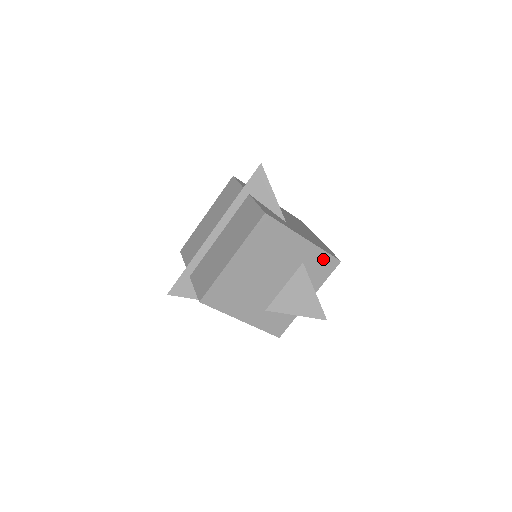
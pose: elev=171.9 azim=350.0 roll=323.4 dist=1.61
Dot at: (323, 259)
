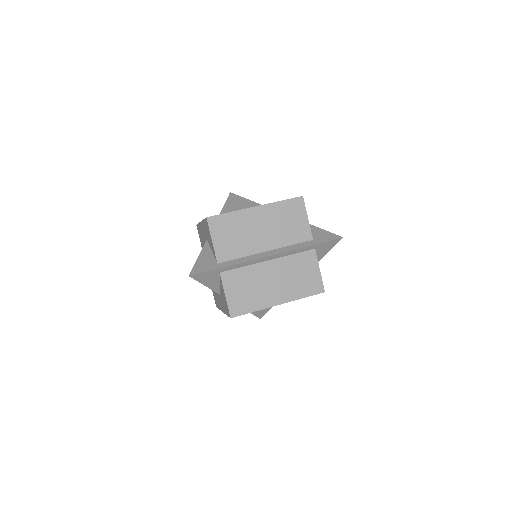
Dot at: occluded
